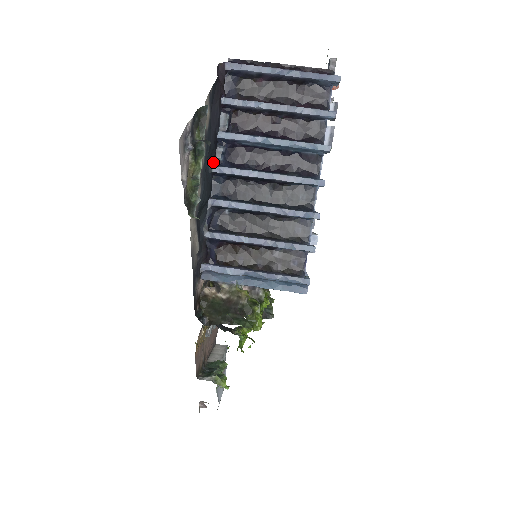
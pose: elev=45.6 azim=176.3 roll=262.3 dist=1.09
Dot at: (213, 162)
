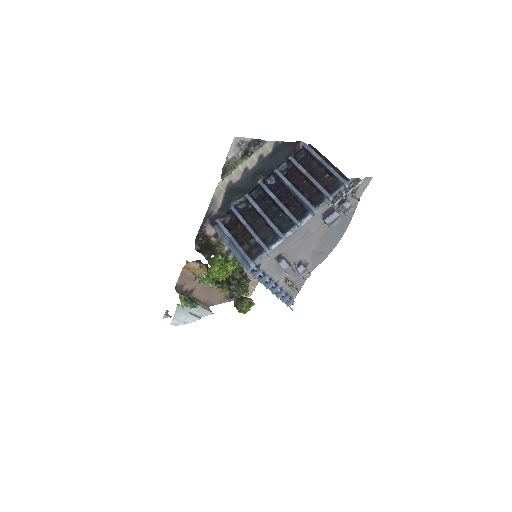
Dot at: (263, 180)
